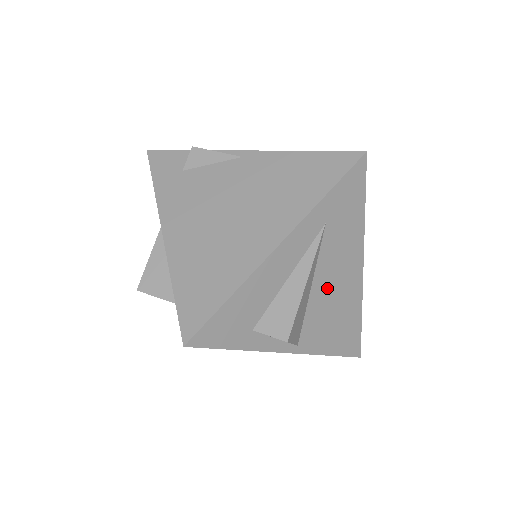
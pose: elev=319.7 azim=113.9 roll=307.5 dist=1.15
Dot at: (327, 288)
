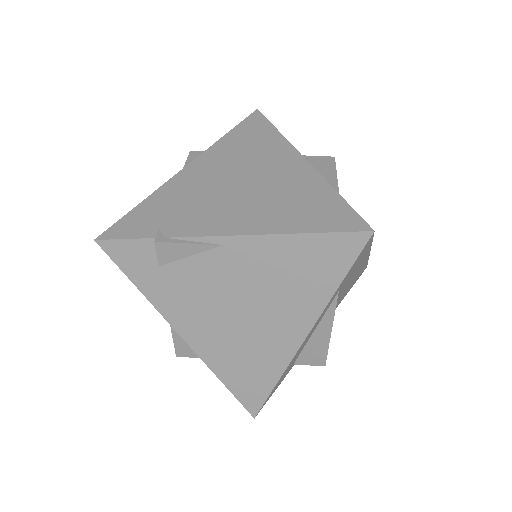
Dot at: occluded
